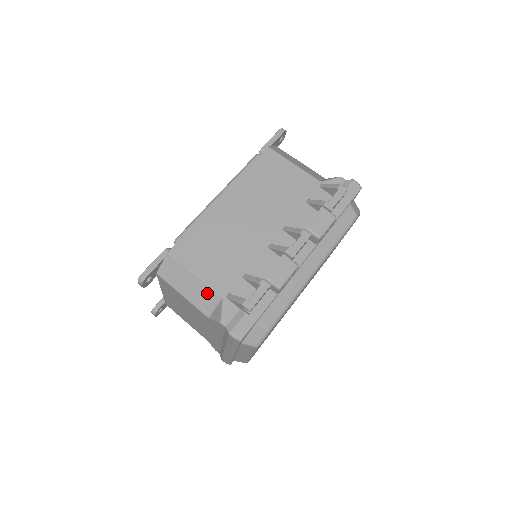
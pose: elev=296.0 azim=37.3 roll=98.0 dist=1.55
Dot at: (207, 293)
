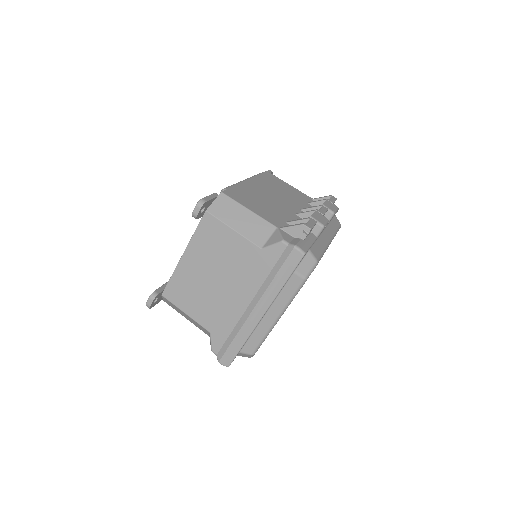
Dot at: (261, 225)
